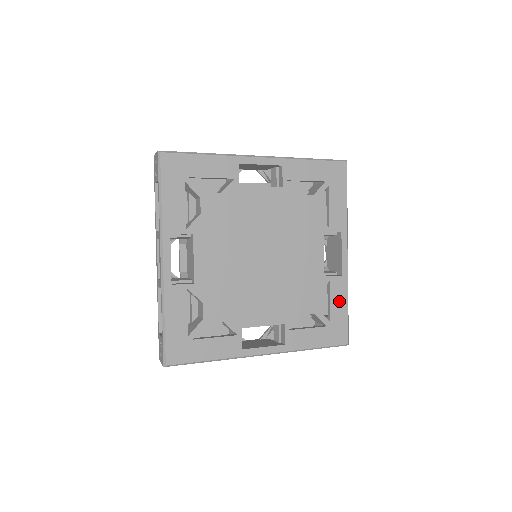
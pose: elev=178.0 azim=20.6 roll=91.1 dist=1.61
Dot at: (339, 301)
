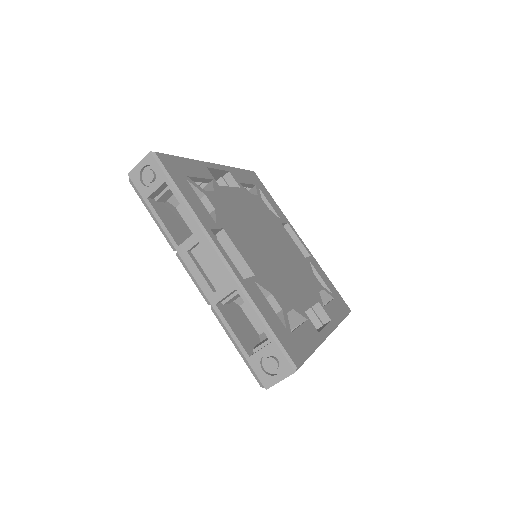
Dot at: (307, 337)
